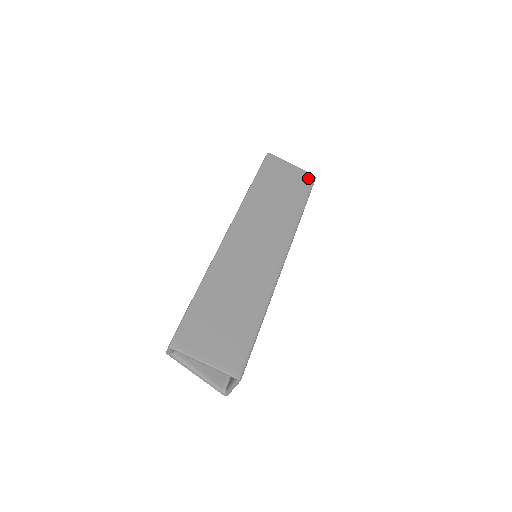
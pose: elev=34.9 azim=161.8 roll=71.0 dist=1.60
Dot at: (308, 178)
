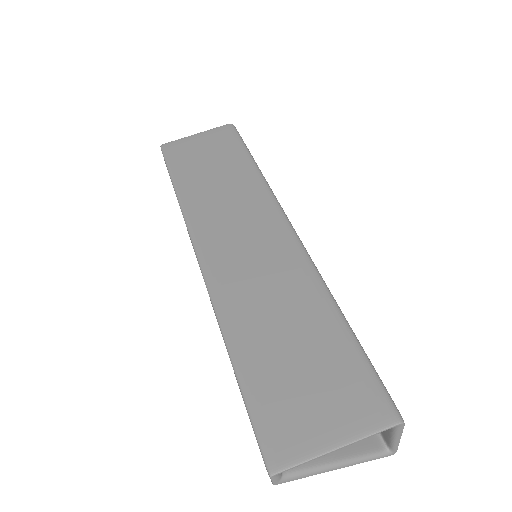
Dot at: (226, 131)
